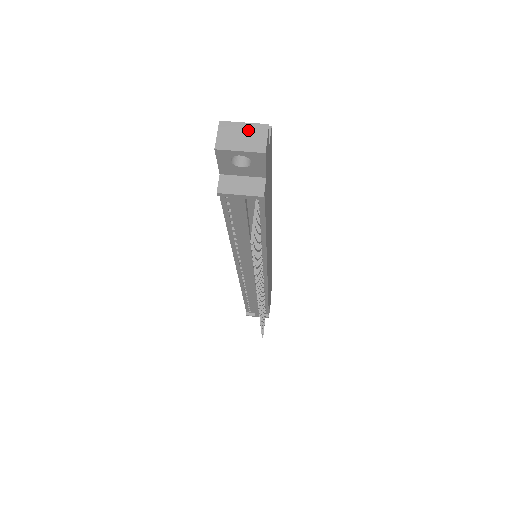
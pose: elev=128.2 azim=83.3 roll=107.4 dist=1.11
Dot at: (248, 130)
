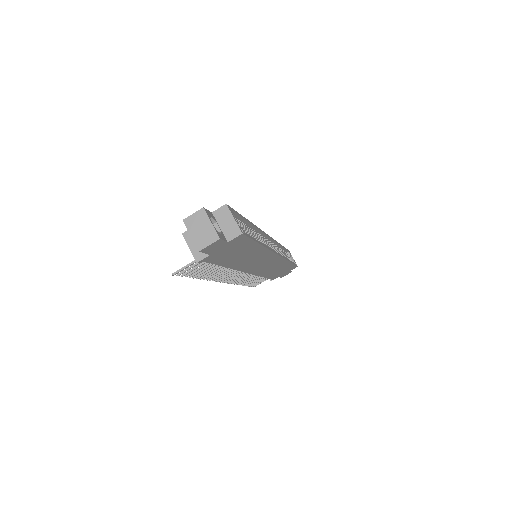
Dot at: (208, 229)
